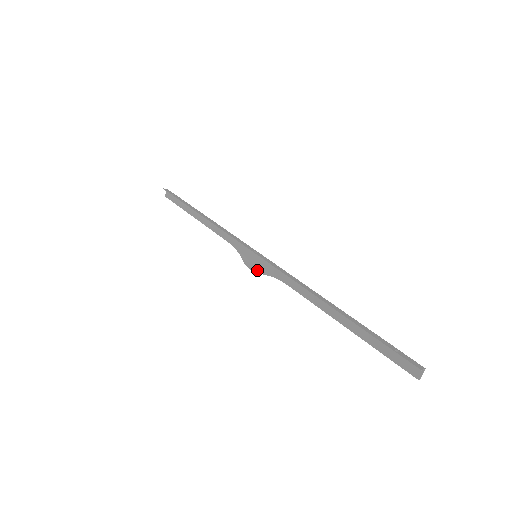
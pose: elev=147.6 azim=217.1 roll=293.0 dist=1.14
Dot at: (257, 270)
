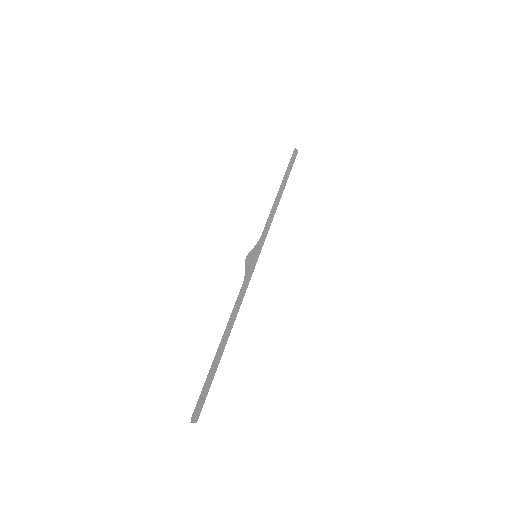
Dot at: (247, 264)
